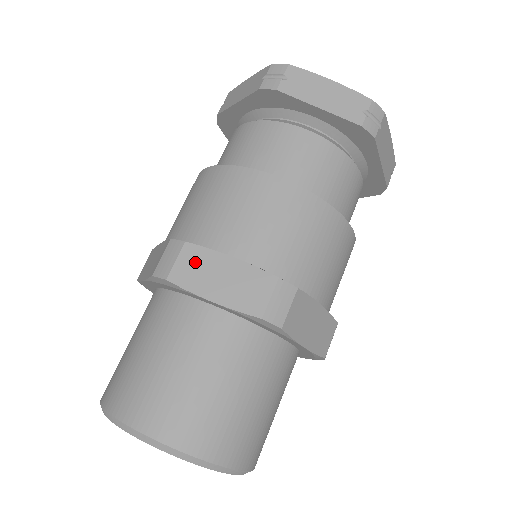
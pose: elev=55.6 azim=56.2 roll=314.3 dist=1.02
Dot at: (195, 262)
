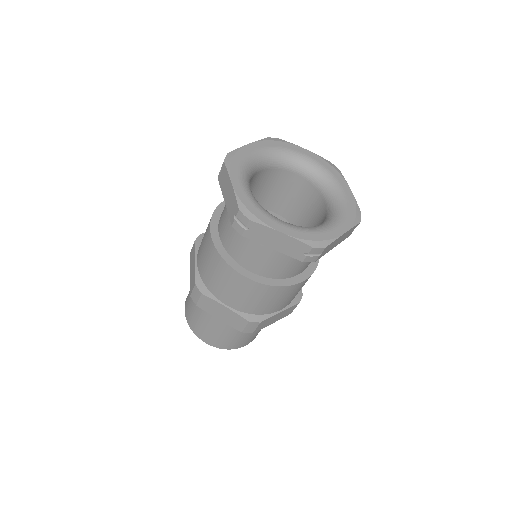
Dot at: (208, 303)
